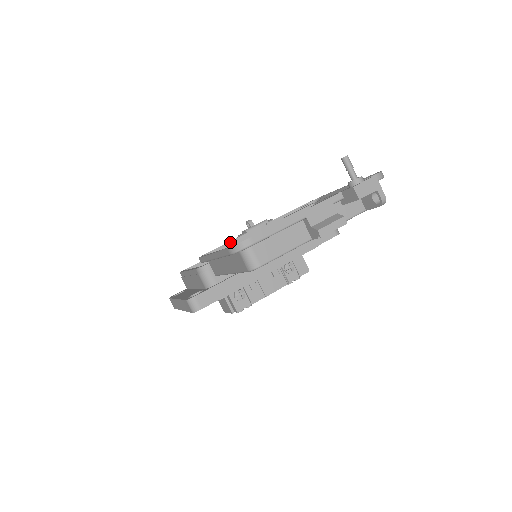
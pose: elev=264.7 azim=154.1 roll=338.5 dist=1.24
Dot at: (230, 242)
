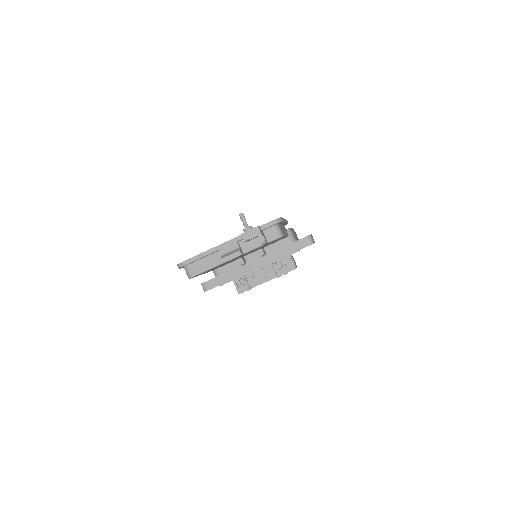
Dot at: occluded
